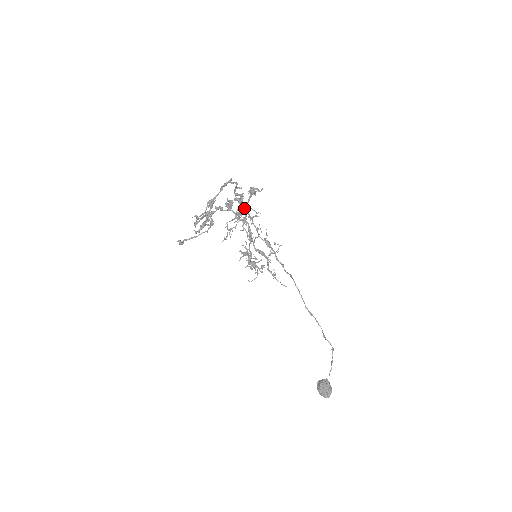
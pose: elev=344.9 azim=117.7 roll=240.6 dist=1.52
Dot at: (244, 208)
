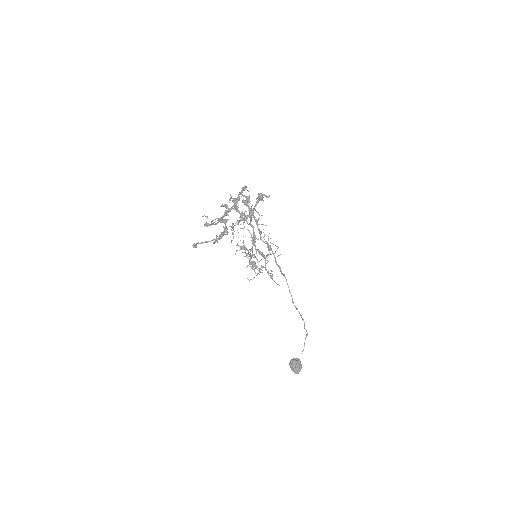
Dot at: (250, 211)
